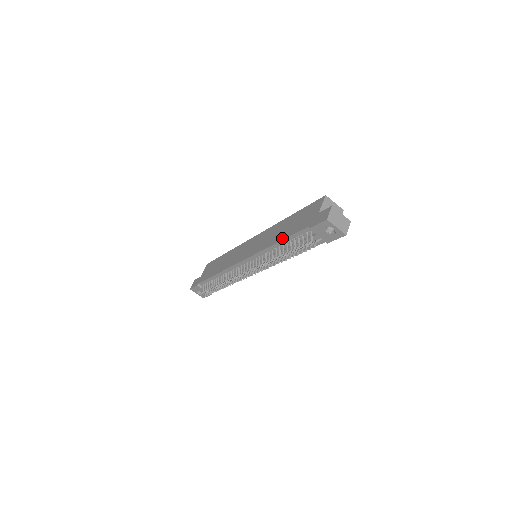
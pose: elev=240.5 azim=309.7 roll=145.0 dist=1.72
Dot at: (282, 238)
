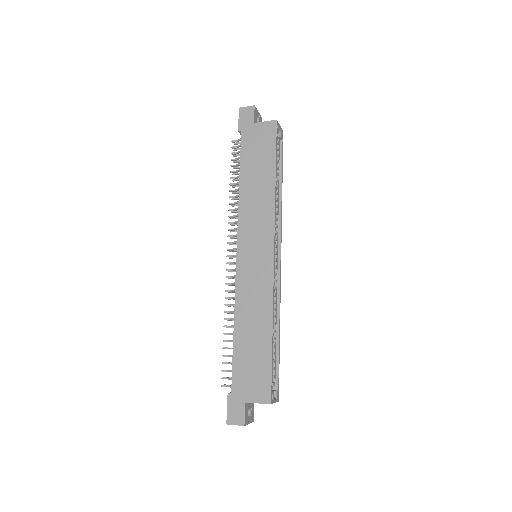
Dot at: (236, 340)
